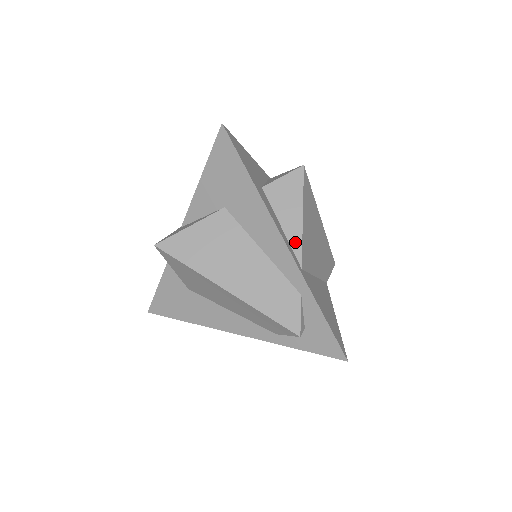
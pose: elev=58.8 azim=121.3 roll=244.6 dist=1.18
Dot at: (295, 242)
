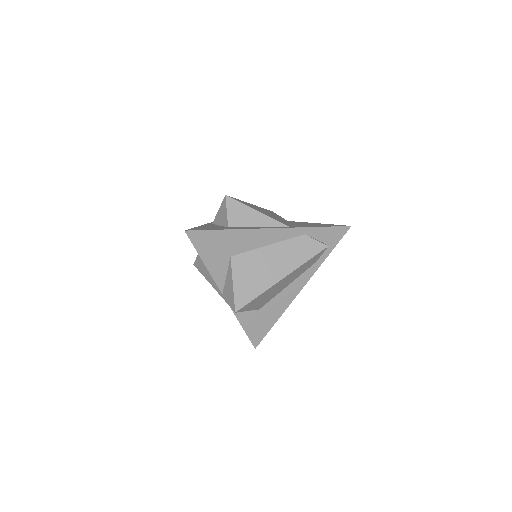
Dot at: (272, 223)
